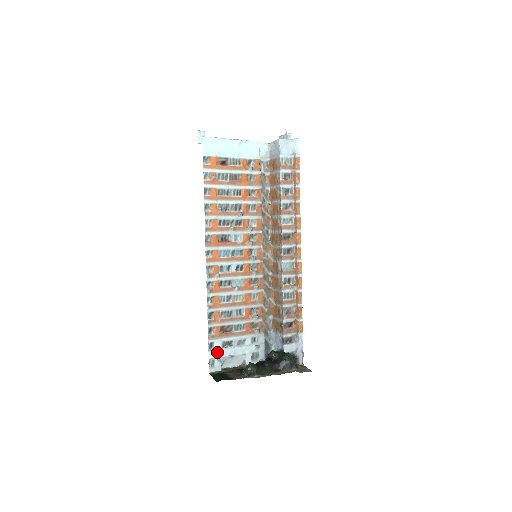
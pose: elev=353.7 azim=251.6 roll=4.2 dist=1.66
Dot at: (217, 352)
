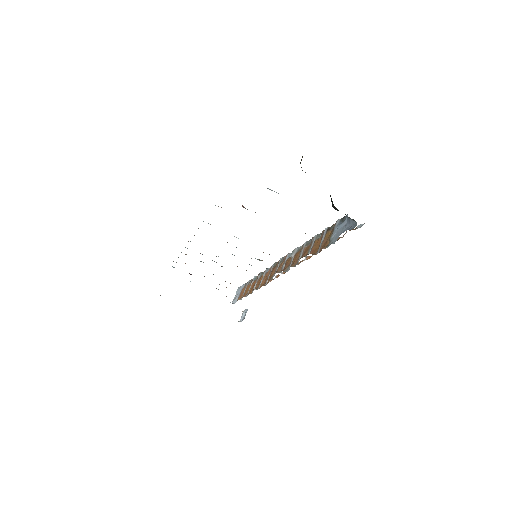
Dot at: occluded
